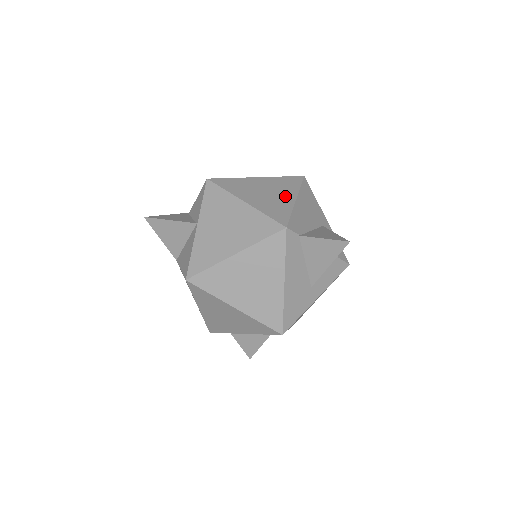
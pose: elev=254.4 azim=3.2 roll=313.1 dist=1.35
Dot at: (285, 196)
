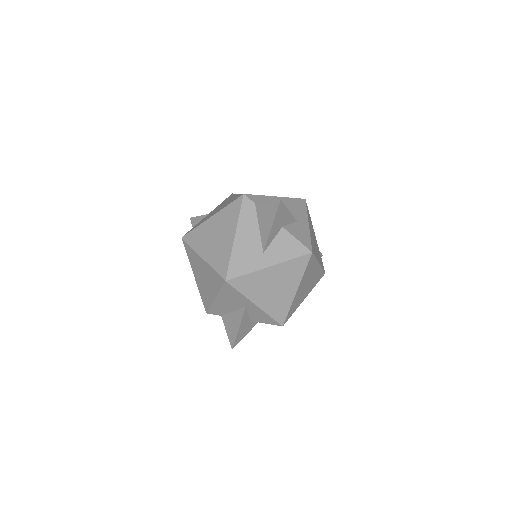
Dot at: occluded
